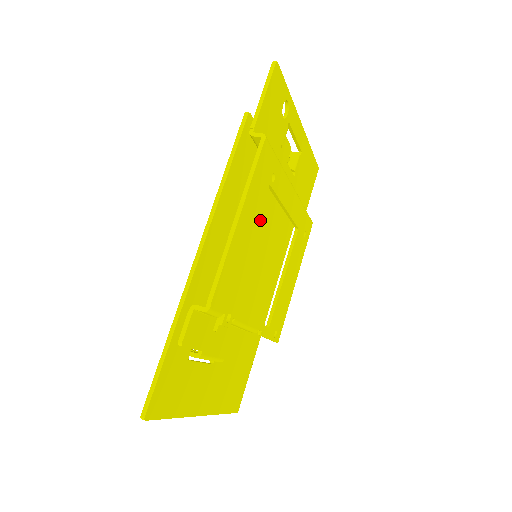
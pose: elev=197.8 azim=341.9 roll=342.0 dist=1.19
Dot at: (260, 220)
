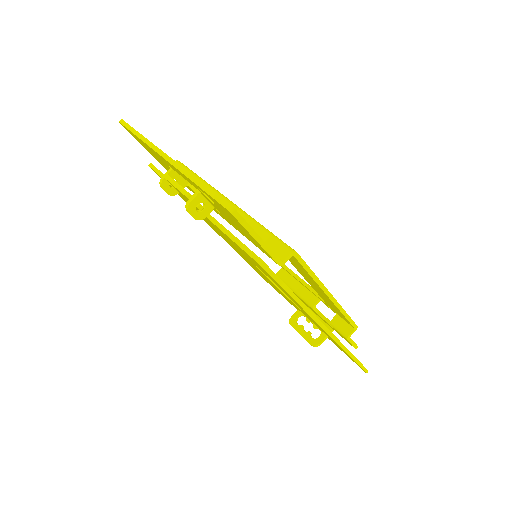
Dot at: occluded
